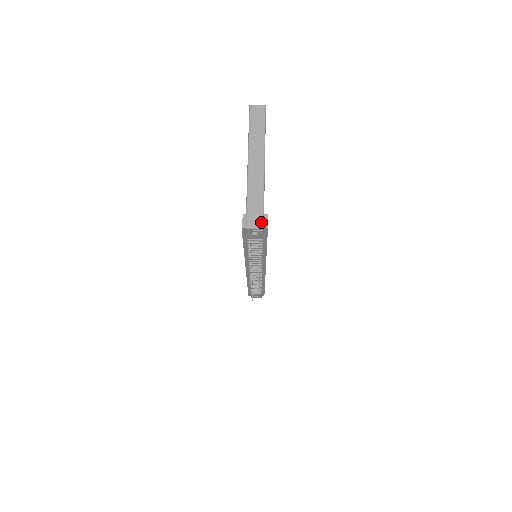
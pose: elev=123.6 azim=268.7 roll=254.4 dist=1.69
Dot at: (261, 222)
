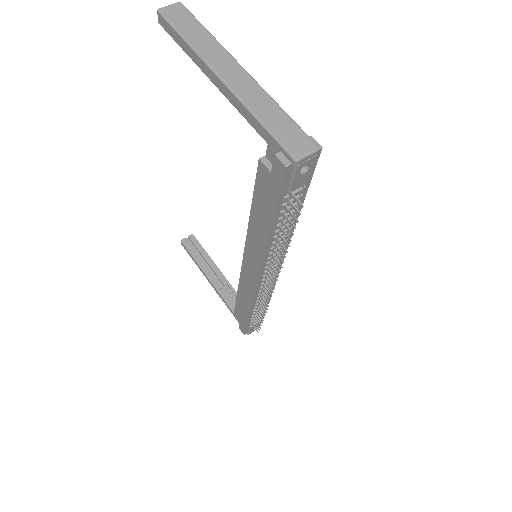
Dot at: (310, 141)
